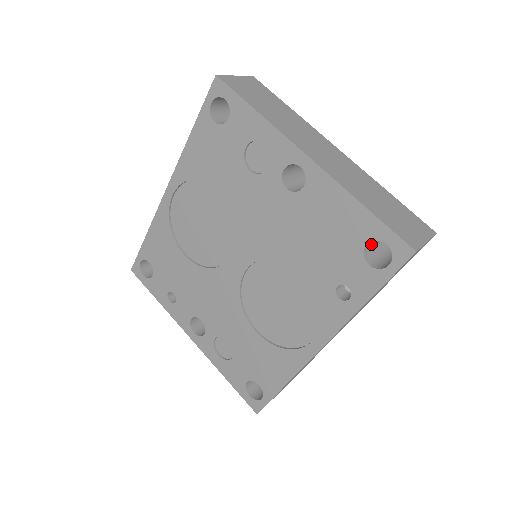
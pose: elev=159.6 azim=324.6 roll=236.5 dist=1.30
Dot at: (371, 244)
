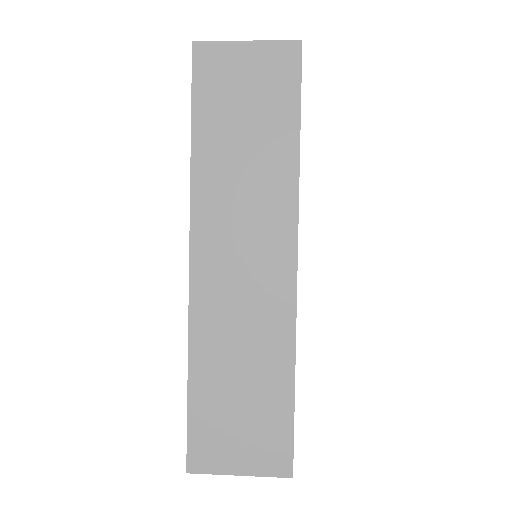
Dot at: occluded
